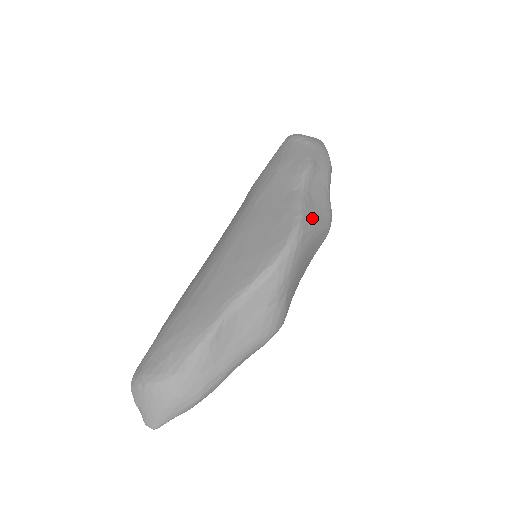
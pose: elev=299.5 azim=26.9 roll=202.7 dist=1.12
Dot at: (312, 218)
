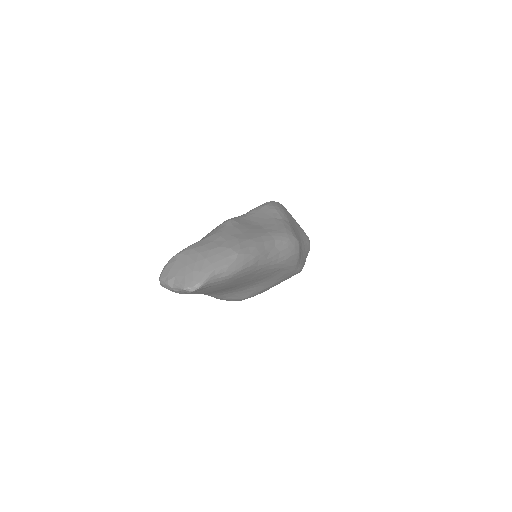
Dot at: occluded
